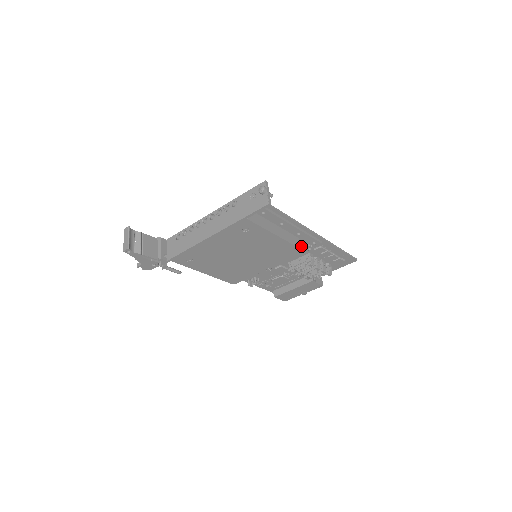
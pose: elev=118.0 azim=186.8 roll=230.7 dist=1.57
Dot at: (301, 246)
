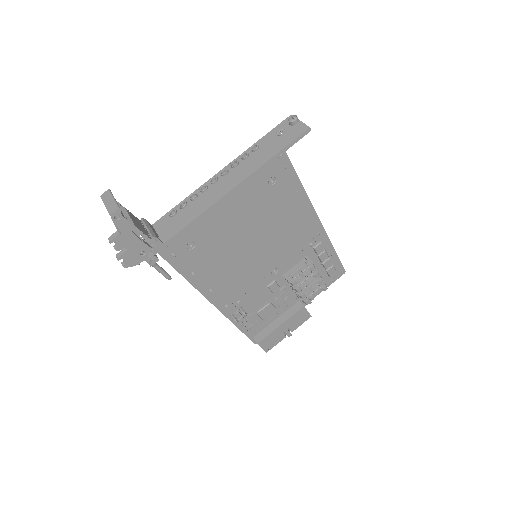
Dot at: occluded
